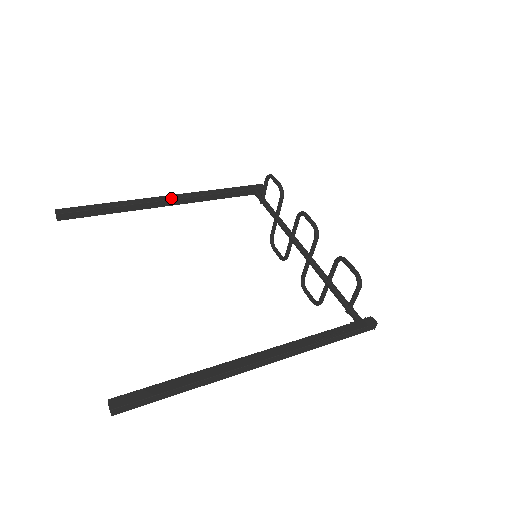
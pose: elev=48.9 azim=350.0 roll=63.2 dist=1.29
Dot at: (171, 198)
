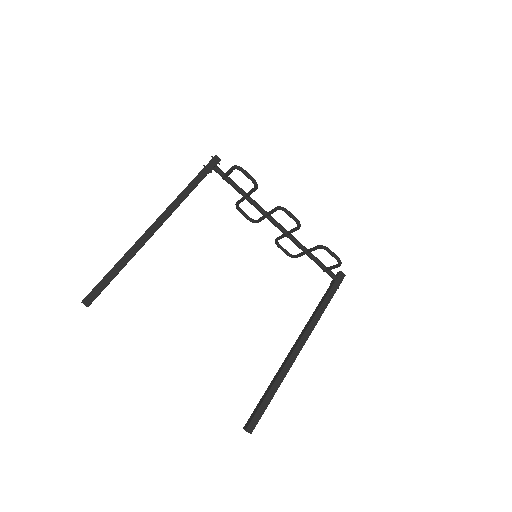
Dot at: (160, 224)
